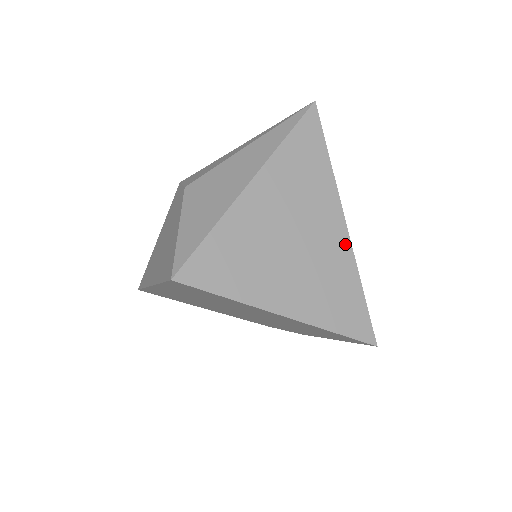
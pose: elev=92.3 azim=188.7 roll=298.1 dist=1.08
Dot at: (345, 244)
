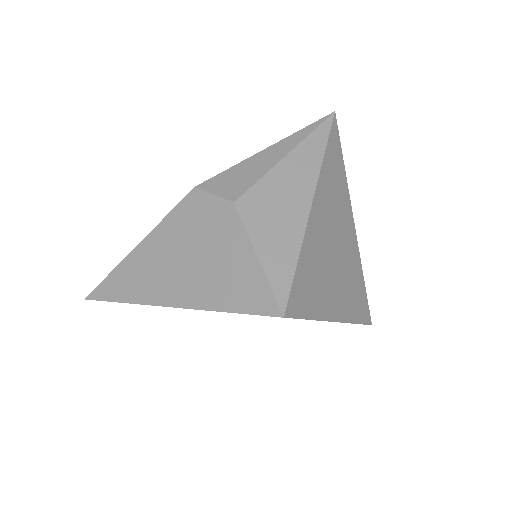
Dot at: (356, 246)
